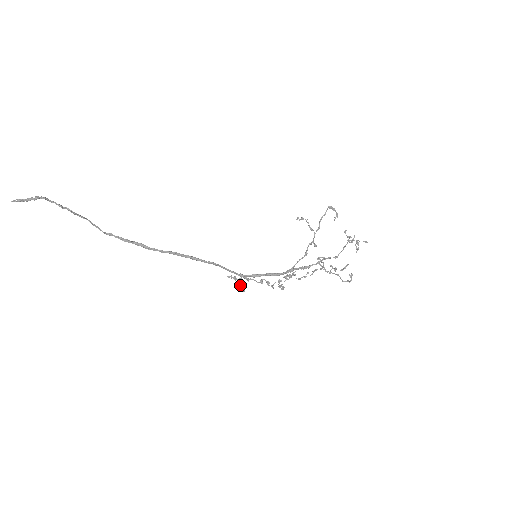
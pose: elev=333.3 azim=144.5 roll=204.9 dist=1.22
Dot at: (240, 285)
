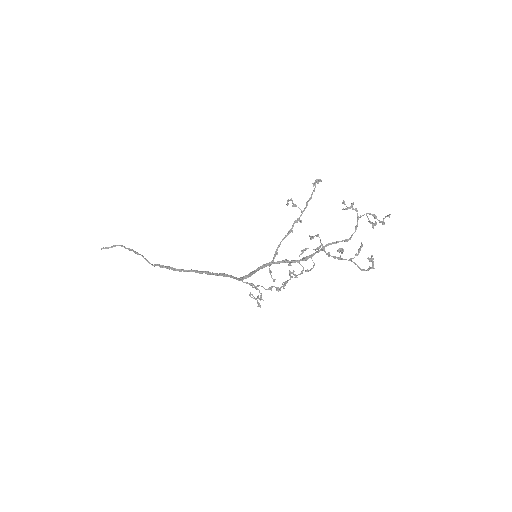
Dot at: (257, 301)
